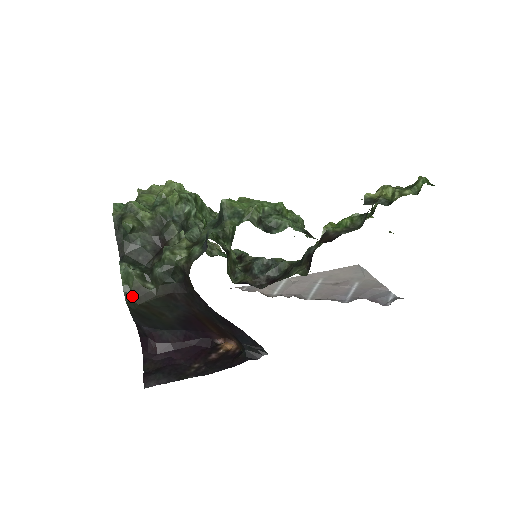
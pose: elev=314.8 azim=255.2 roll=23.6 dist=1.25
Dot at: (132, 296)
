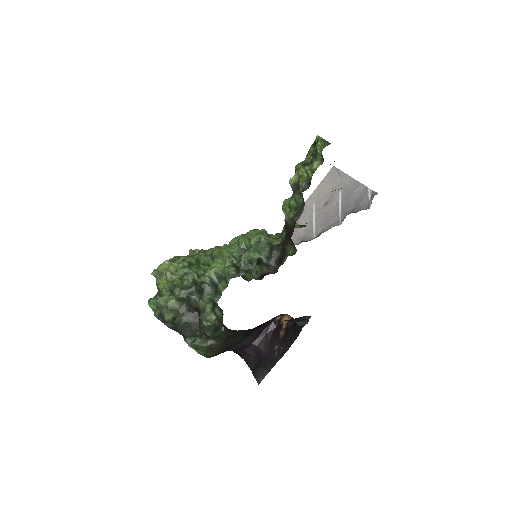
Dot at: (208, 354)
